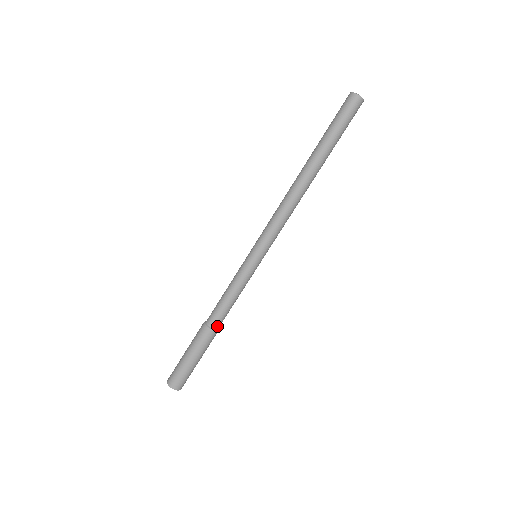
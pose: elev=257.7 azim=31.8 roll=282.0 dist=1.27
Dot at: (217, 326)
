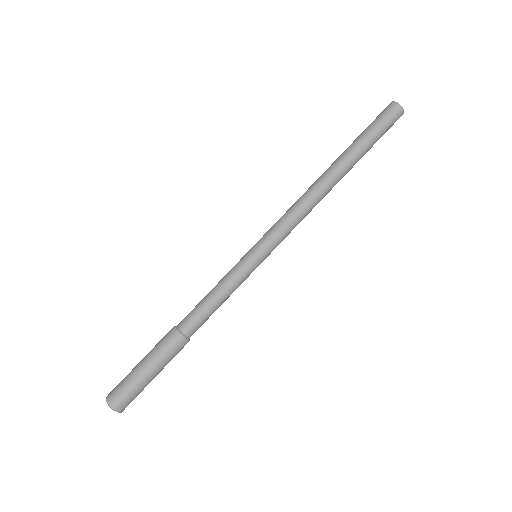
Dot at: (184, 327)
